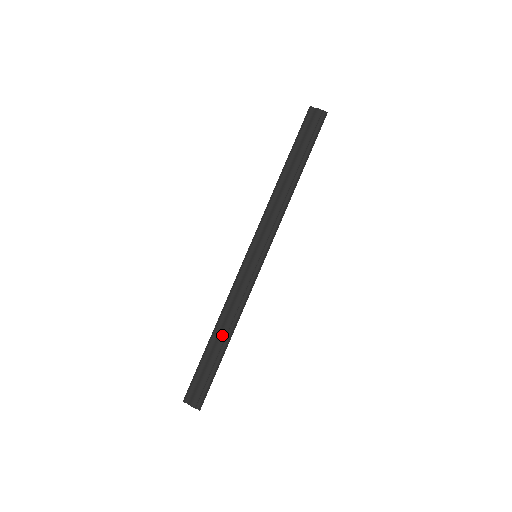
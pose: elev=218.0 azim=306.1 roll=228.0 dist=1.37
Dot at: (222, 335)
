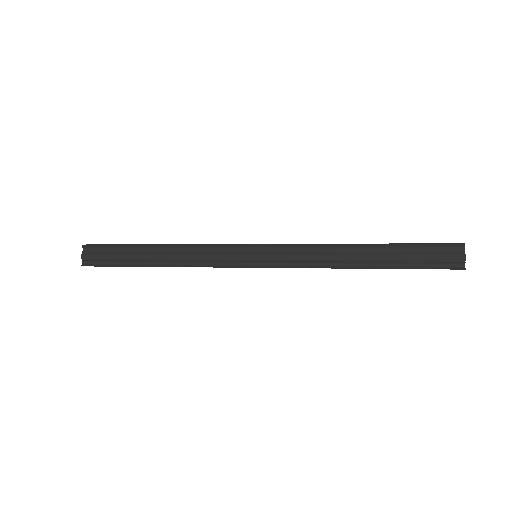
Dot at: (160, 256)
